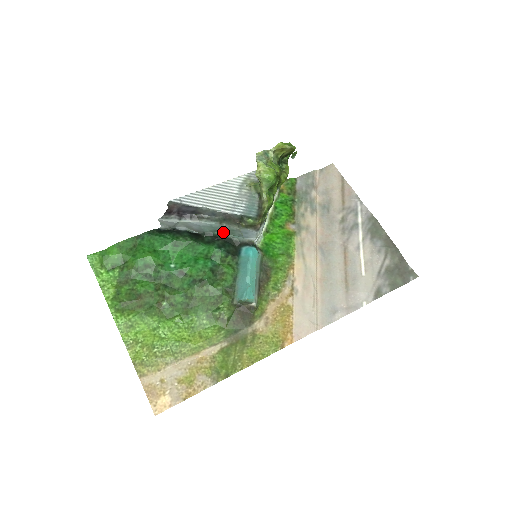
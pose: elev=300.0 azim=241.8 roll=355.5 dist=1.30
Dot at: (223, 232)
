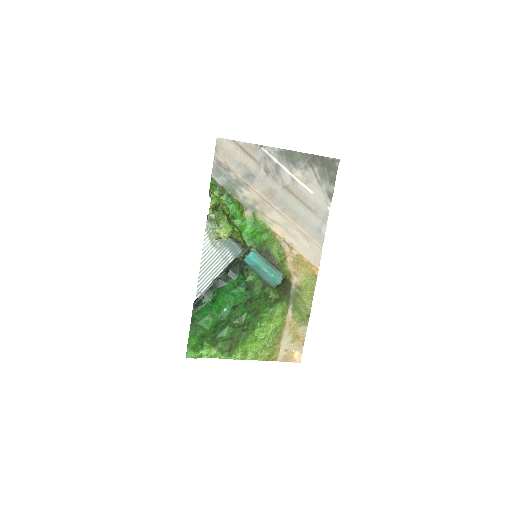
Dot at: occluded
